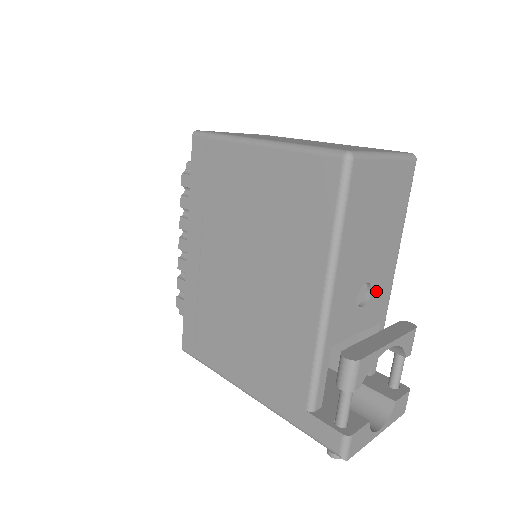
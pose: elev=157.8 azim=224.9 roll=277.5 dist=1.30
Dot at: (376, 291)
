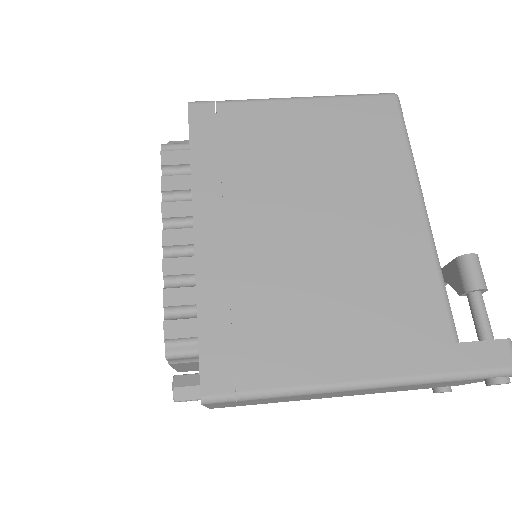
Dot at: occluded
